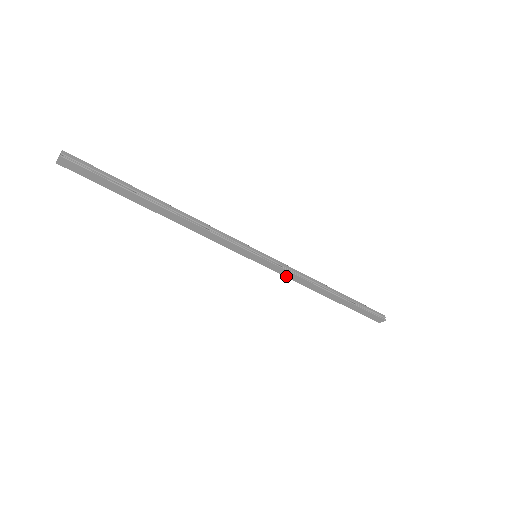
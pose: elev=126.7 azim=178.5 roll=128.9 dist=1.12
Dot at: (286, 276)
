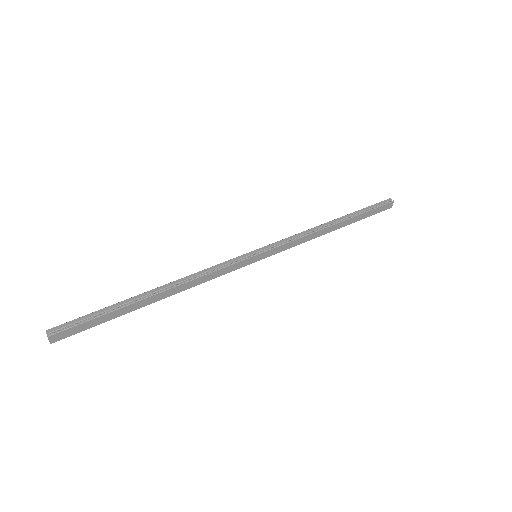
Dot at: occluded
